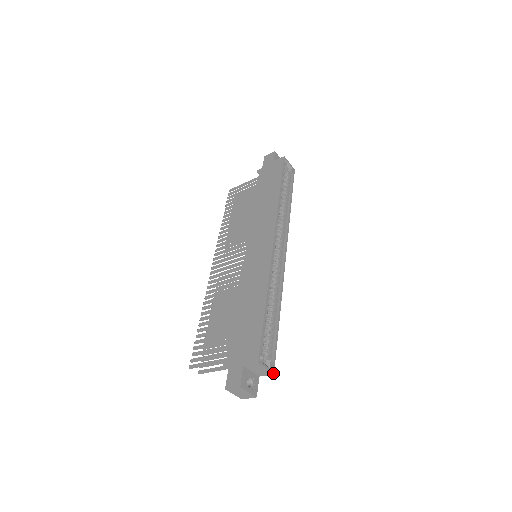
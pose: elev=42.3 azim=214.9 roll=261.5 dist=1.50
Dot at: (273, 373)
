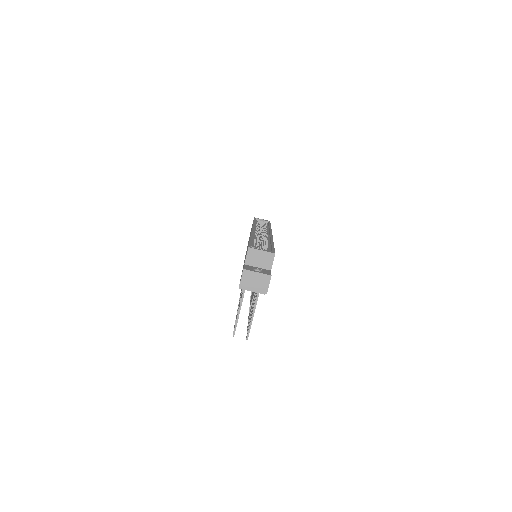
Dot at: (274, 253)
